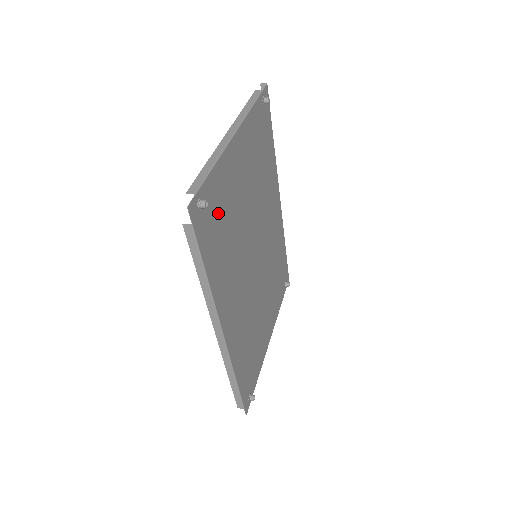
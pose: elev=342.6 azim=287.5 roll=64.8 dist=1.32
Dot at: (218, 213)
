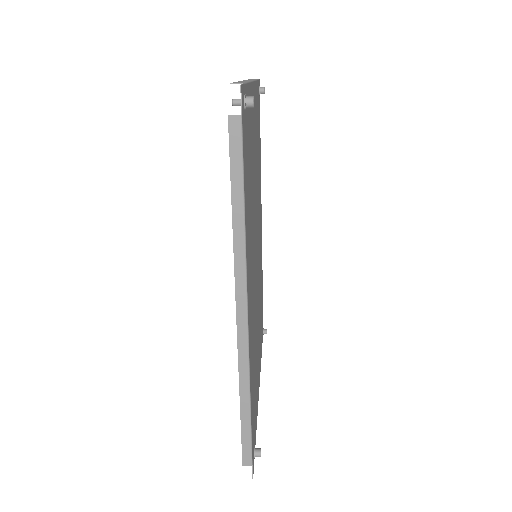
Dot at: (248, 145)
